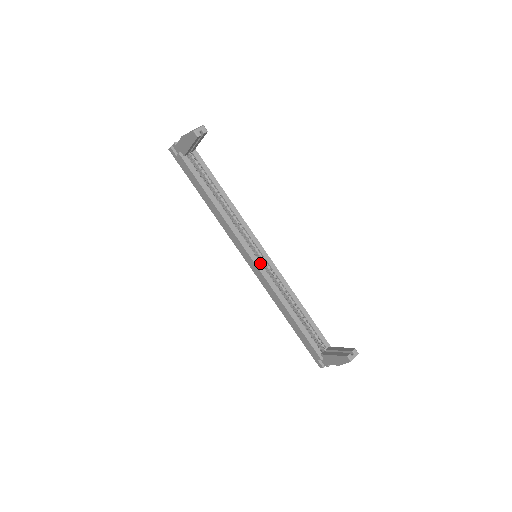
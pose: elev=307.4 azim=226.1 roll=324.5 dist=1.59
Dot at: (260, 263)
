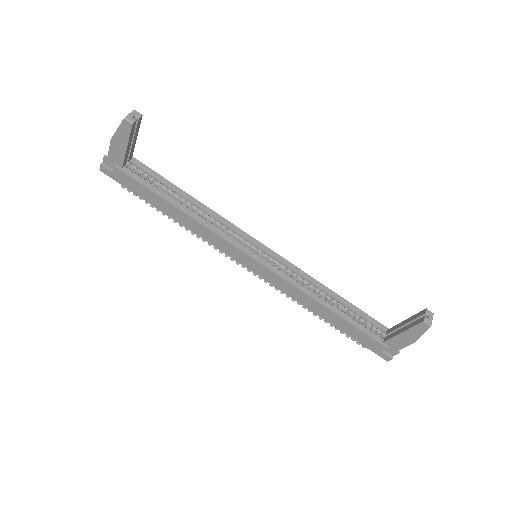
Dot at: (265, 262)
